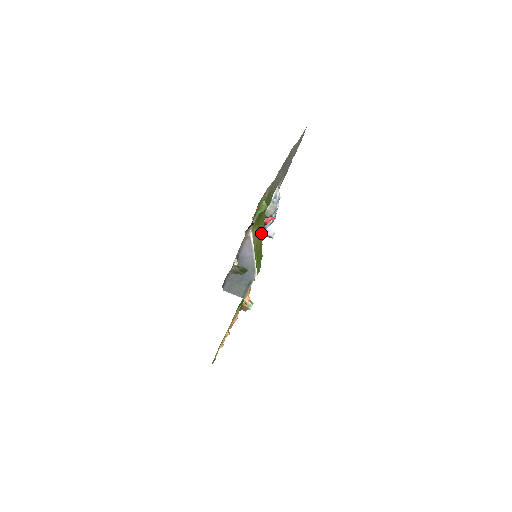
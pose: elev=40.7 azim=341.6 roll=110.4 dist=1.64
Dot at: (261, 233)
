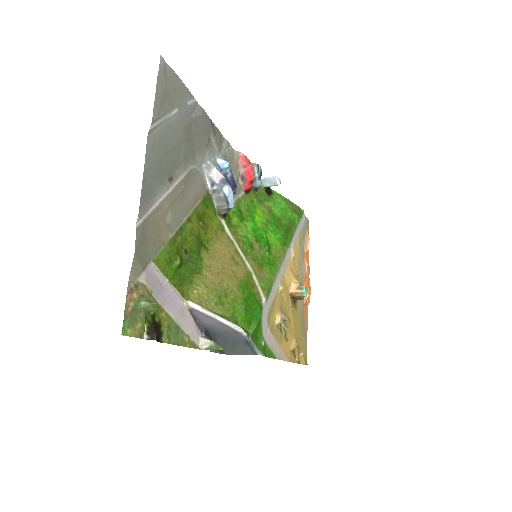
Dot at: (228, 248)
